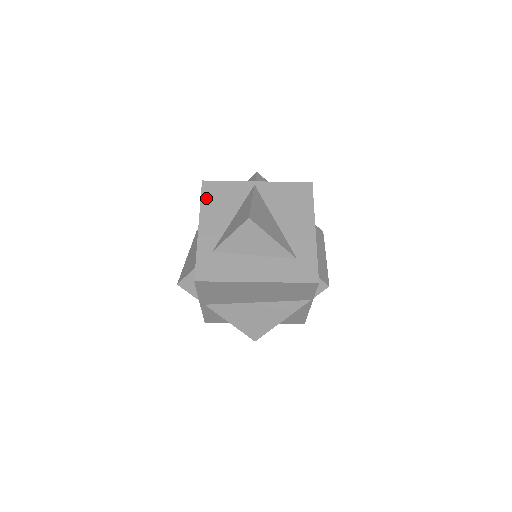
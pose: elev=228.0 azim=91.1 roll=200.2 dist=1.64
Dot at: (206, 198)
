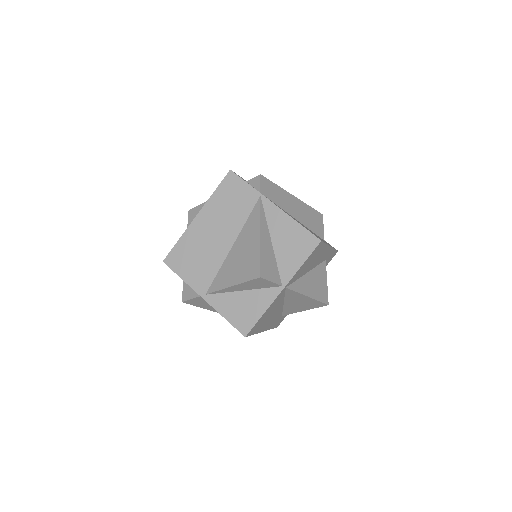
Dot at: occluded
